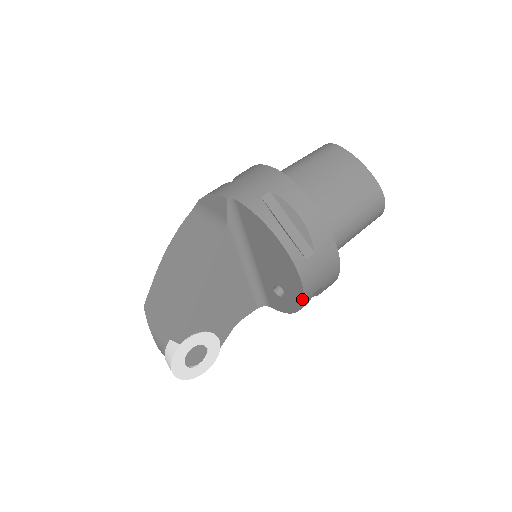
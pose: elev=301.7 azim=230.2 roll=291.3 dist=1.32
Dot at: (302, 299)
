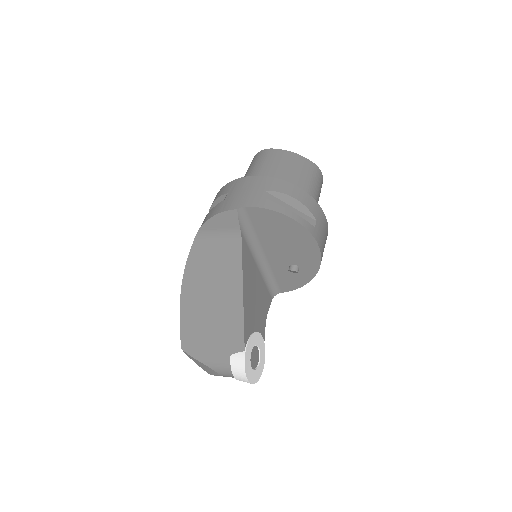
Dot at: (319, 262)
